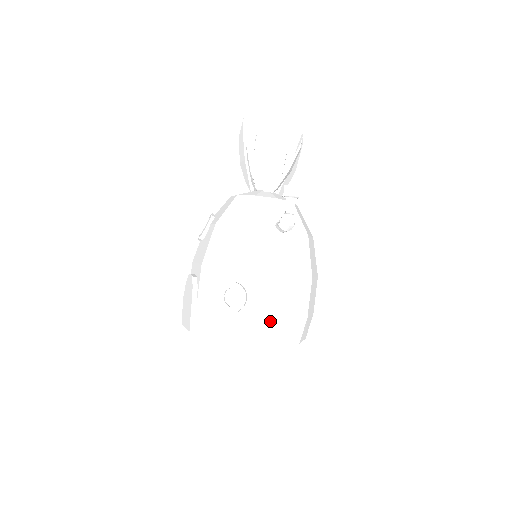
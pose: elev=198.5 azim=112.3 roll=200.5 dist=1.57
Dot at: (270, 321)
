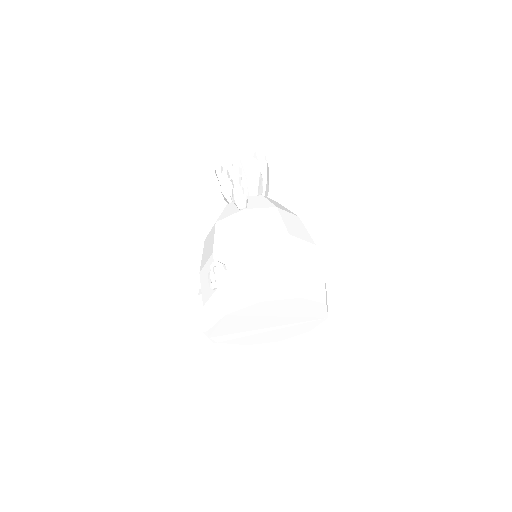
Dot at: (251, 279)
